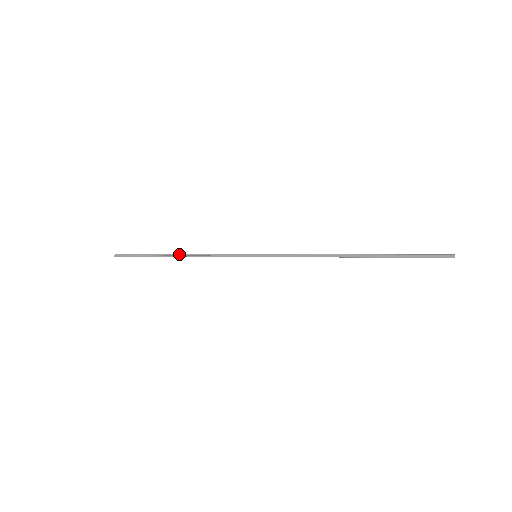
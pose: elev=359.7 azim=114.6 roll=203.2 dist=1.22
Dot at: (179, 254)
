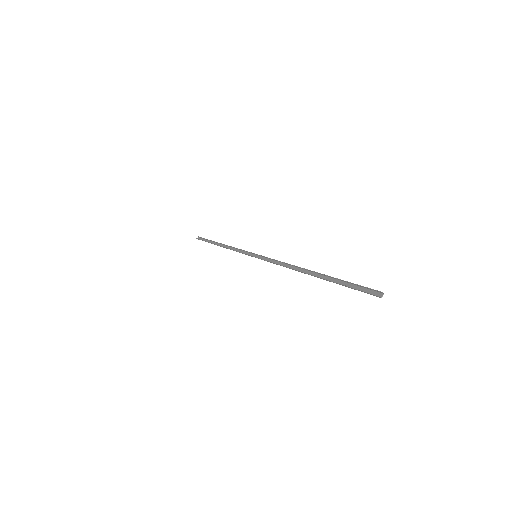
Dot at: (221, 244)
